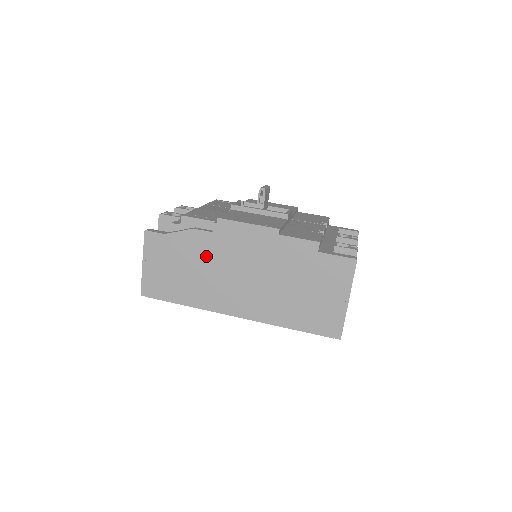
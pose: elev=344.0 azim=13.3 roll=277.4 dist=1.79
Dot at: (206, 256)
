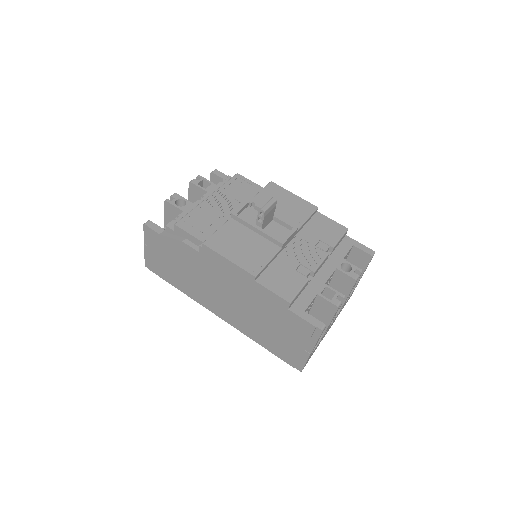
Dot at: (194, 266)
